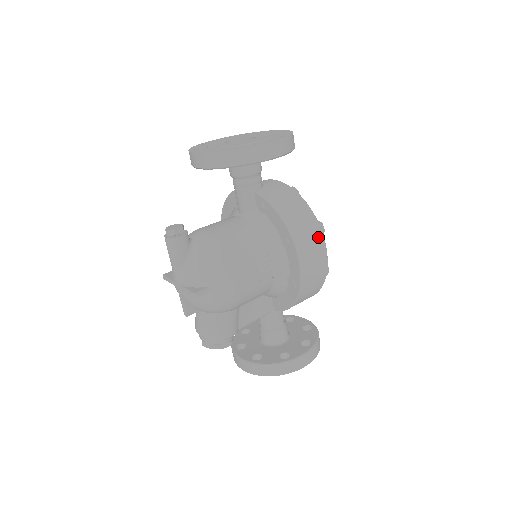
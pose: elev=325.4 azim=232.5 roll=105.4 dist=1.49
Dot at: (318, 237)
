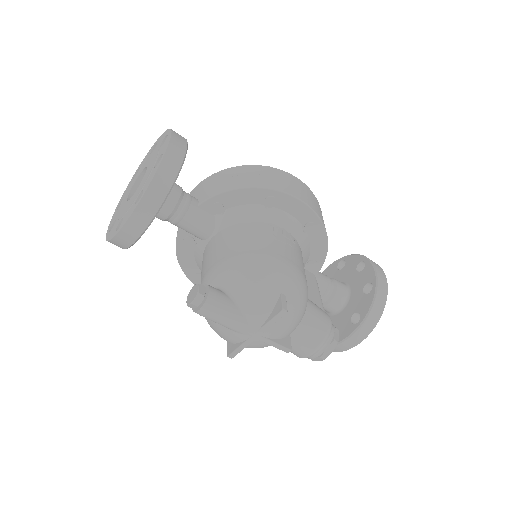
Dot at: (280, 173)
